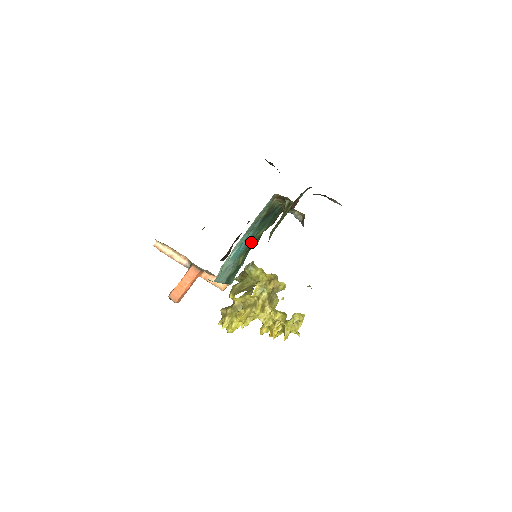
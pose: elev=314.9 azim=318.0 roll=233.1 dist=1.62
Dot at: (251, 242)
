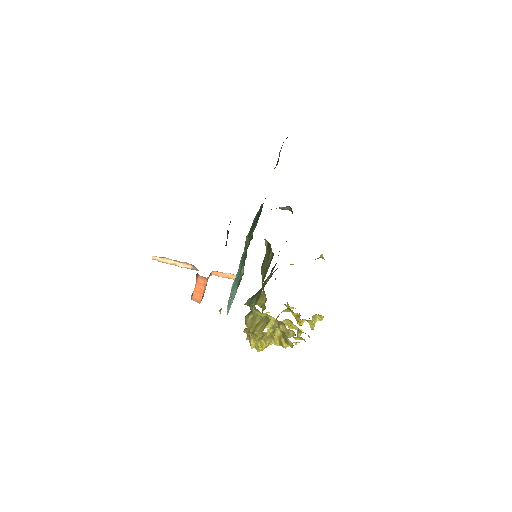
Dot at: (245, 252)
